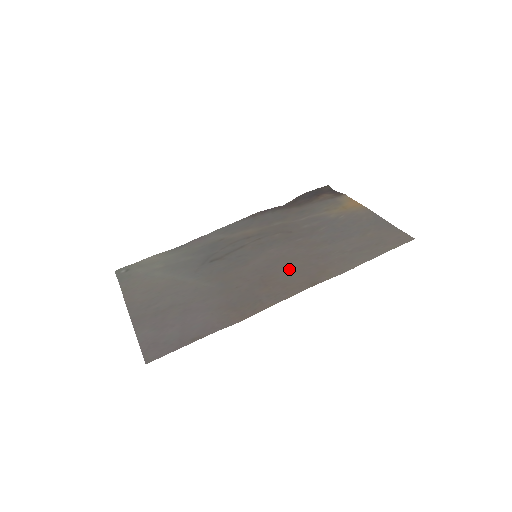
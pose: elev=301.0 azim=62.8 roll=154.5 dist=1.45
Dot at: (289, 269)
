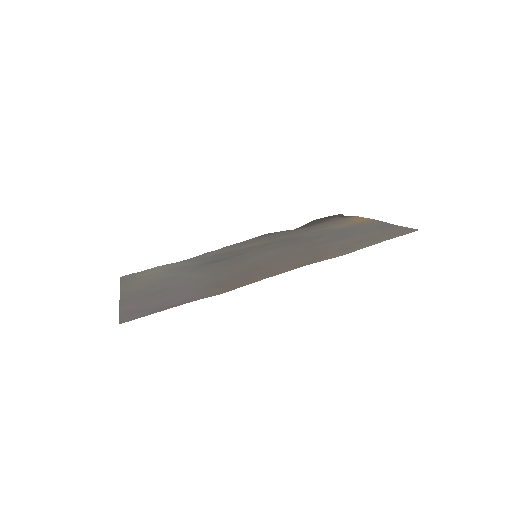
Dot at: (285, 259)
